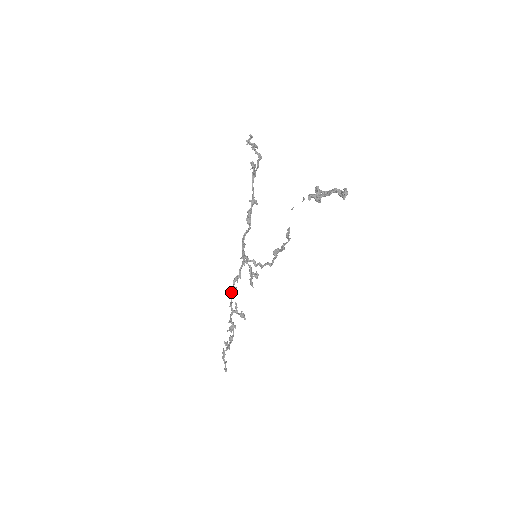
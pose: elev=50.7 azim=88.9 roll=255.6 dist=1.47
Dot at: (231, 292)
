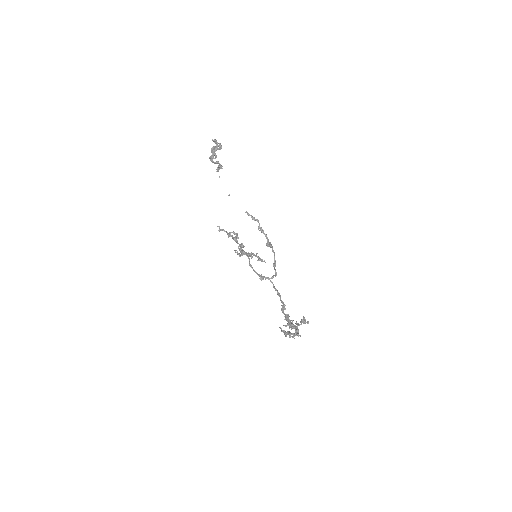
Dot at: (286, 320)
